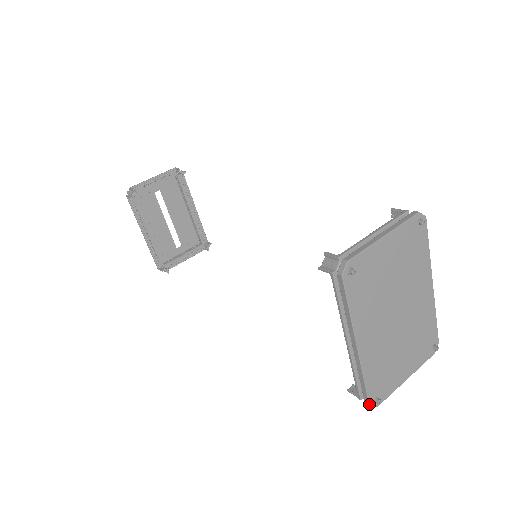
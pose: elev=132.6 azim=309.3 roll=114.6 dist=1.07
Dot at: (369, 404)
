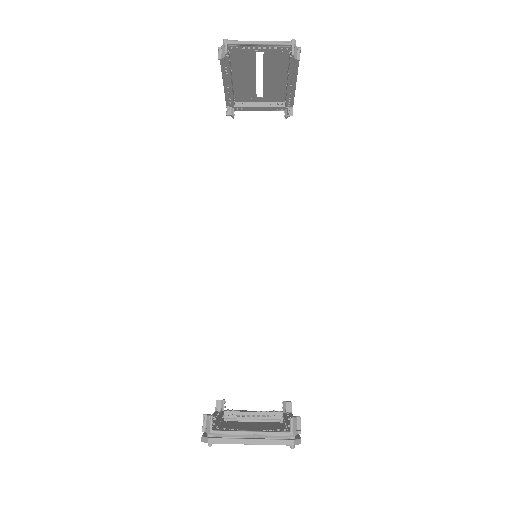
Dot at: occluded
